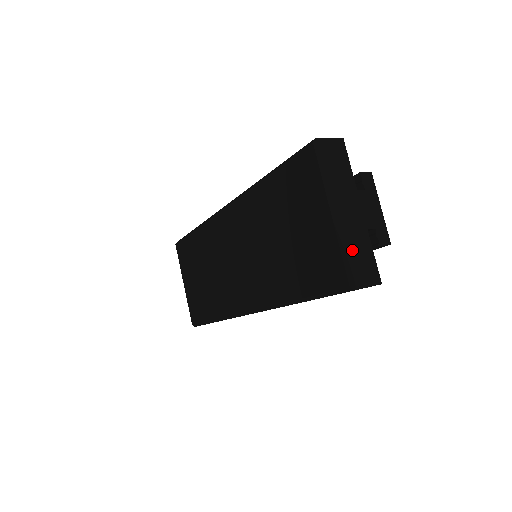
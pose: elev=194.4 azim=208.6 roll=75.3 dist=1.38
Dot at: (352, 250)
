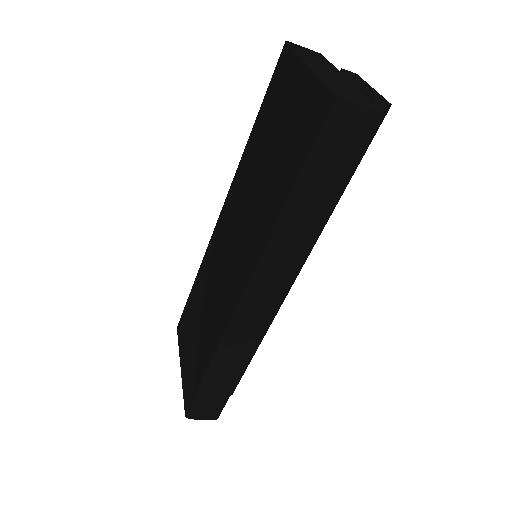
Dot at: (337, 85)
